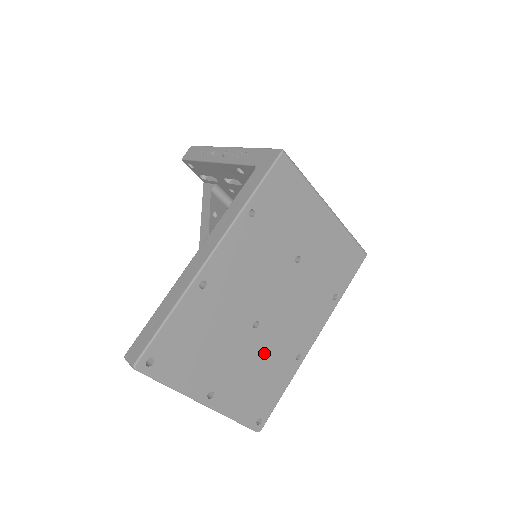
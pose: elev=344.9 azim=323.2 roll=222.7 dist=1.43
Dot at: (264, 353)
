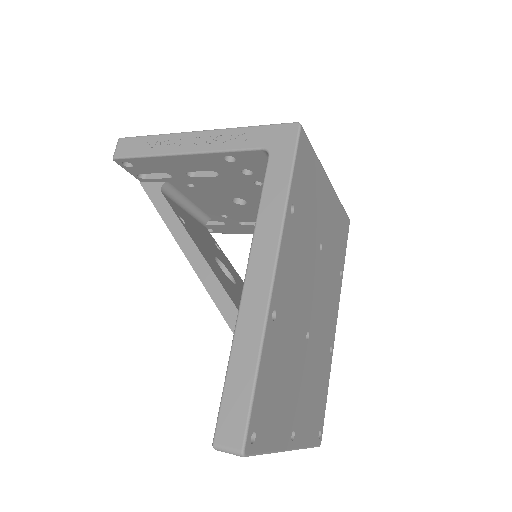
Dot at: (314, 362)
